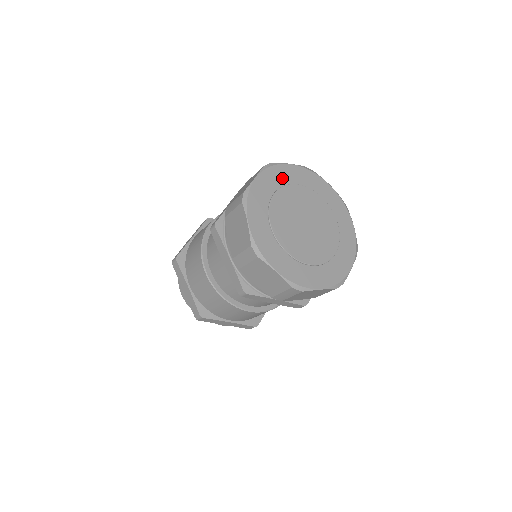
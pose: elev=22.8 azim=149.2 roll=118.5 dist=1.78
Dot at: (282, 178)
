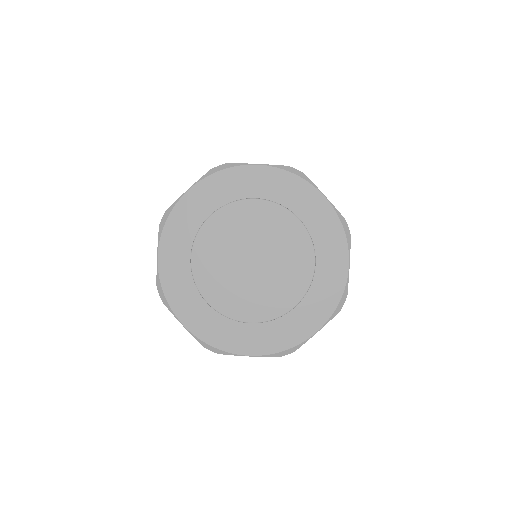
Dot at: (189, 223)
